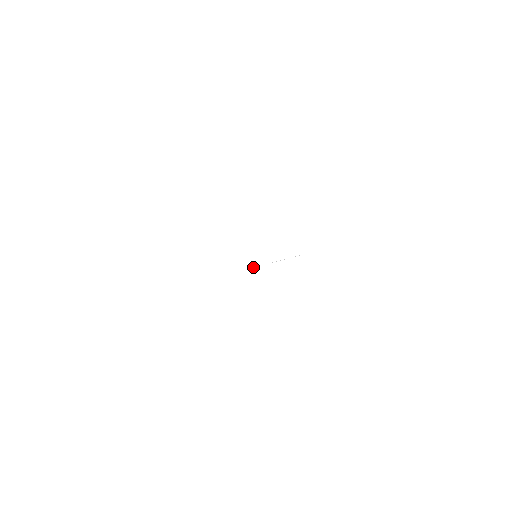
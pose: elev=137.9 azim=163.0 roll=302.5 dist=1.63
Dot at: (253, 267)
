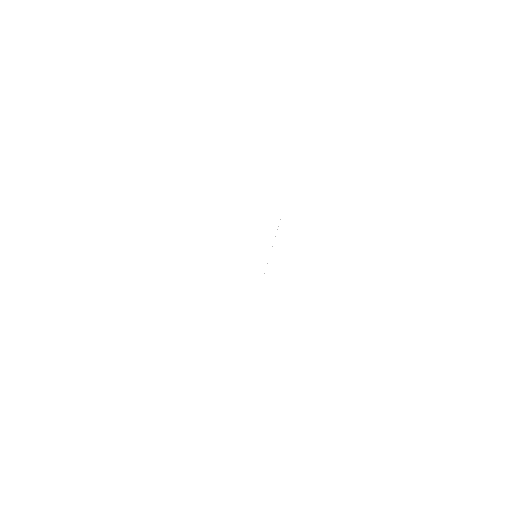
Dot at: occluded
